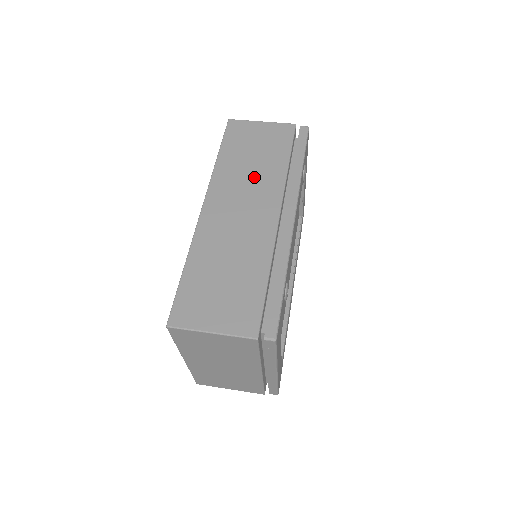
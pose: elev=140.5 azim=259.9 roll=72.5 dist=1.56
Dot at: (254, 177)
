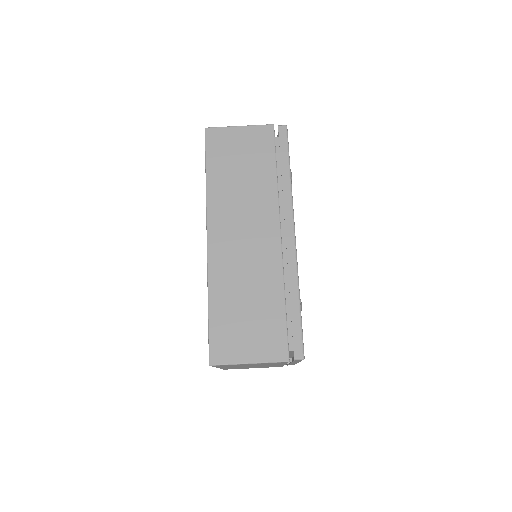
Dot at: (248, 196)
